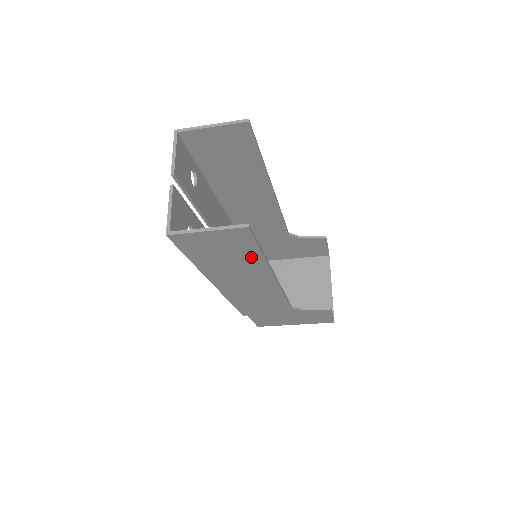
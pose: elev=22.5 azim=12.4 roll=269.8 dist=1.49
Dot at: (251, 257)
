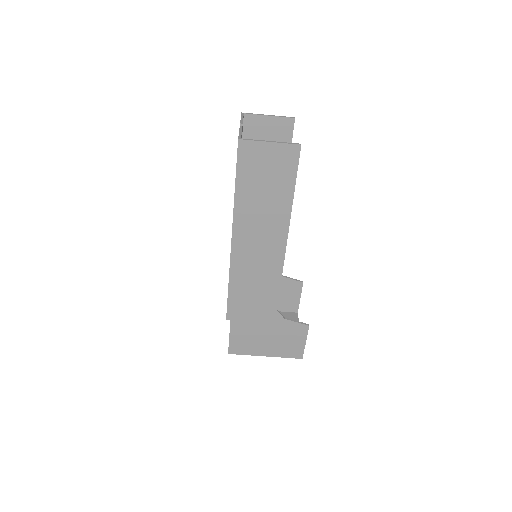
Dot at: (284, 195)
